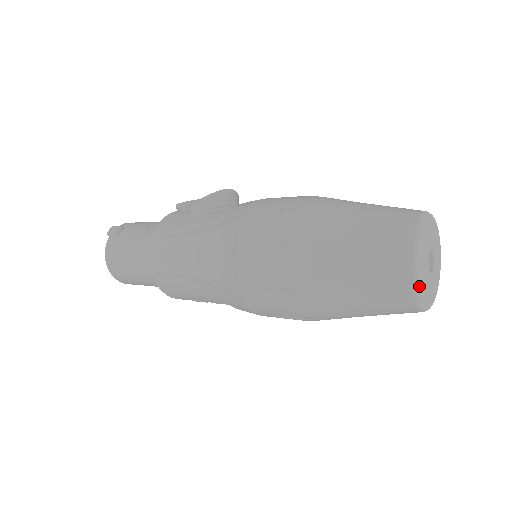
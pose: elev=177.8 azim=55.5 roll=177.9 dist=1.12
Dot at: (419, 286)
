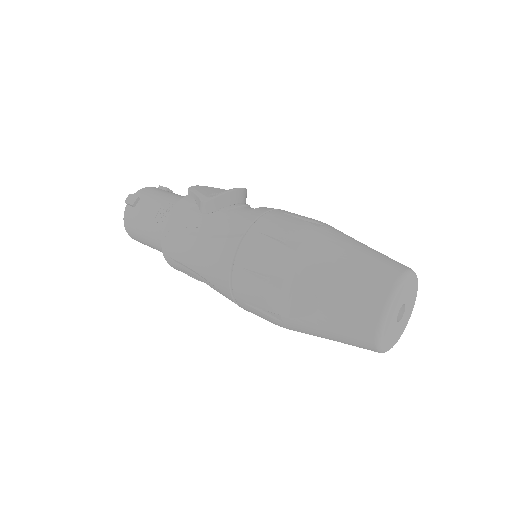
Dot at: (381, 343)
